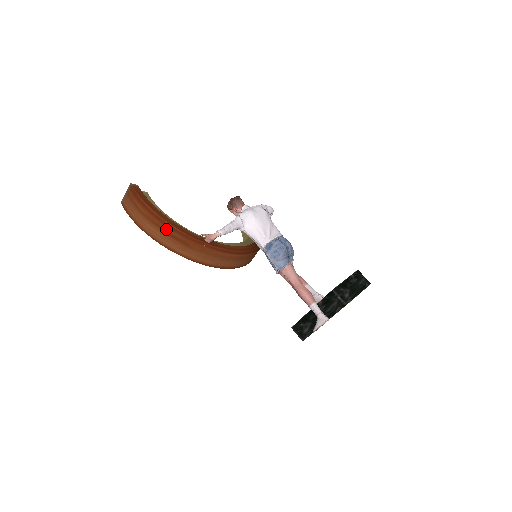
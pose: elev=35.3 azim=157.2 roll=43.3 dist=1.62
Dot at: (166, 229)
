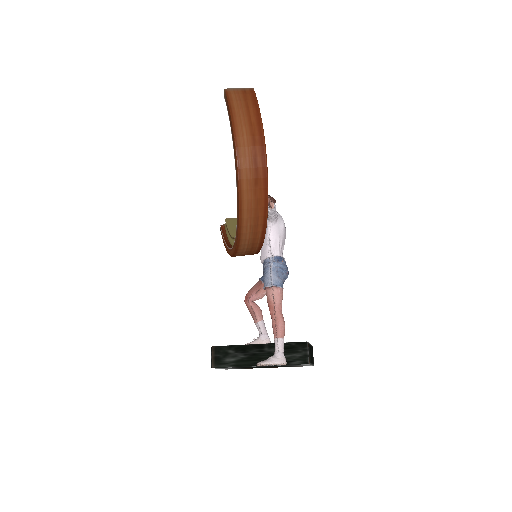
Dot at: (258, 152)
